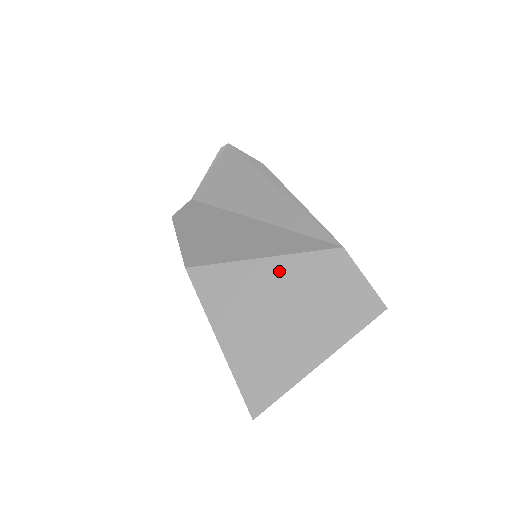
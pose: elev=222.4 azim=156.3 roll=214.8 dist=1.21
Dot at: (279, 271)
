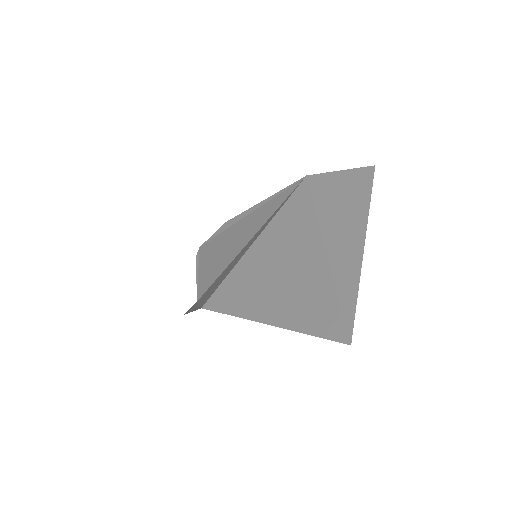
Dot at: (274, 234)
